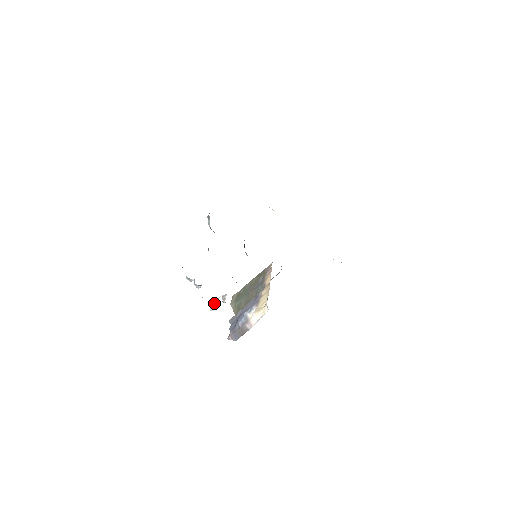
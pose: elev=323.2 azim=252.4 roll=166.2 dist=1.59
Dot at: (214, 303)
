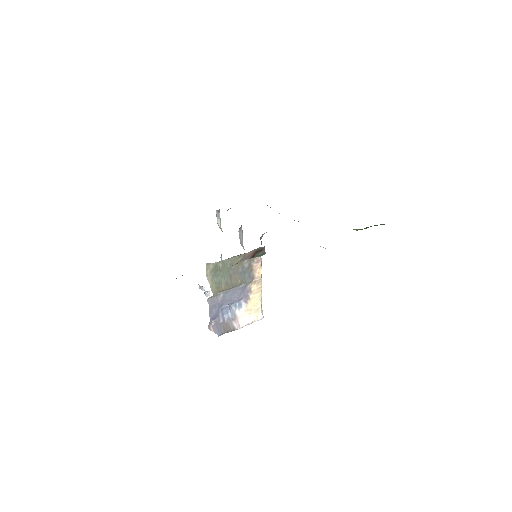
Dot at: occluded
